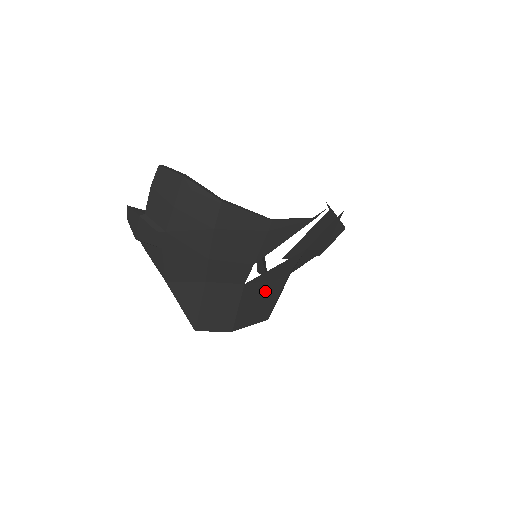
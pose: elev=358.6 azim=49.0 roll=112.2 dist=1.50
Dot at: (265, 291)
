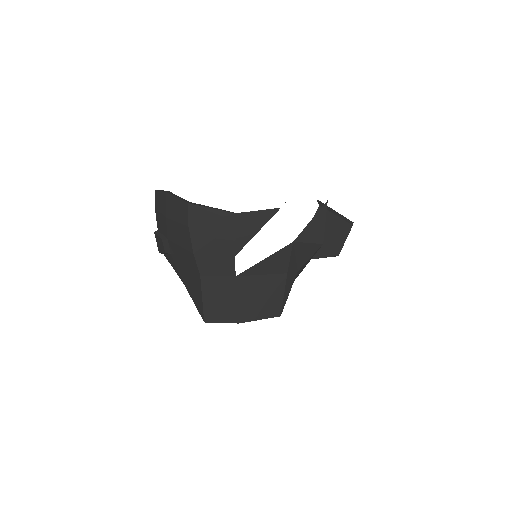
Dot at: (264, 285)
